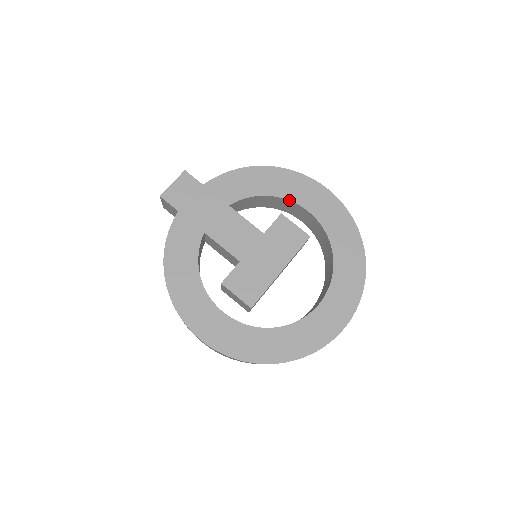
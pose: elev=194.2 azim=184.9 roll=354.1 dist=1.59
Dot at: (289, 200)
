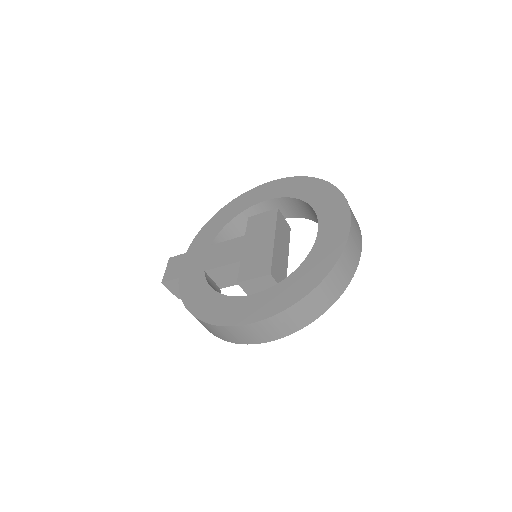
Dot at: (248, 208)
